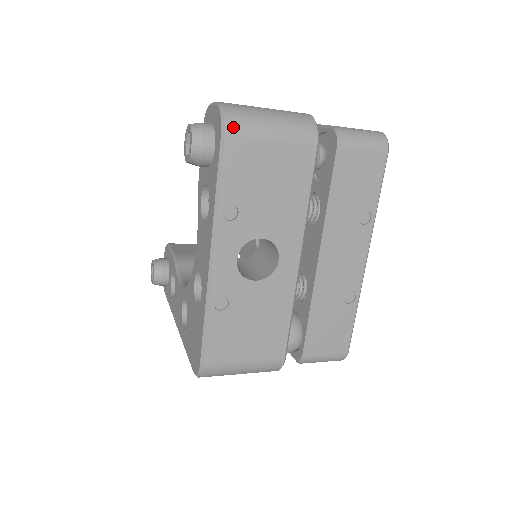
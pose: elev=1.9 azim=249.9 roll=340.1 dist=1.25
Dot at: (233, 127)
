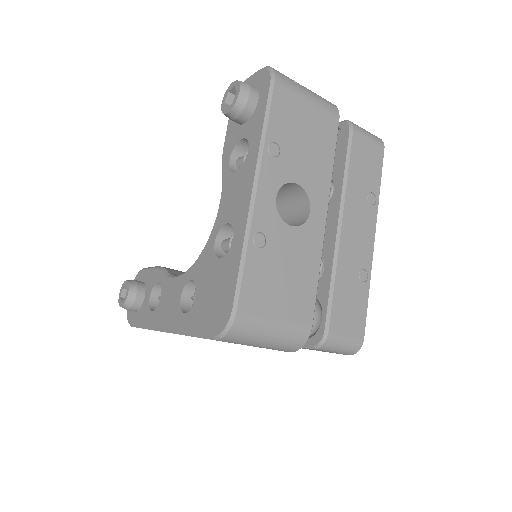
Dot at: (280, 78)
